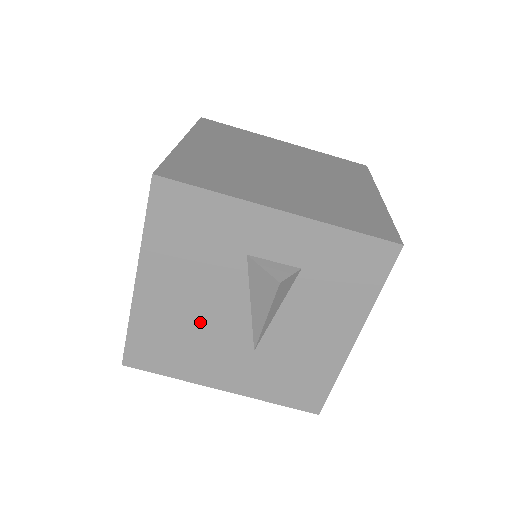
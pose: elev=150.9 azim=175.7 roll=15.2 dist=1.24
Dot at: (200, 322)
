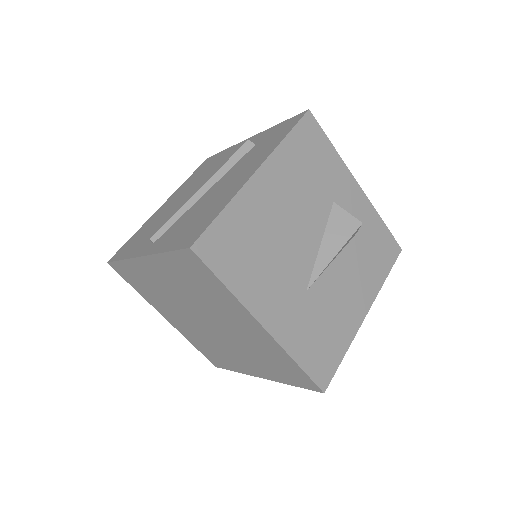
Dot at: (282, 239)
